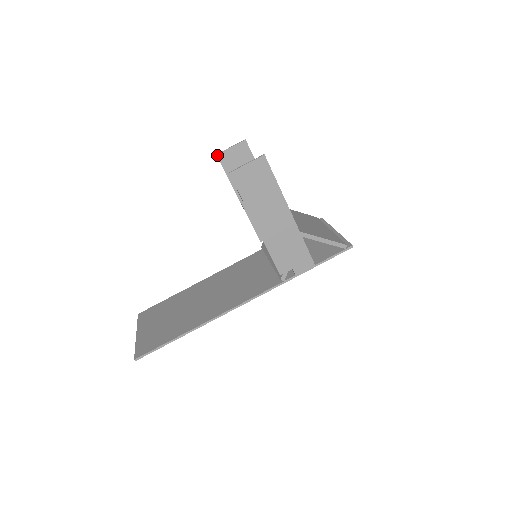
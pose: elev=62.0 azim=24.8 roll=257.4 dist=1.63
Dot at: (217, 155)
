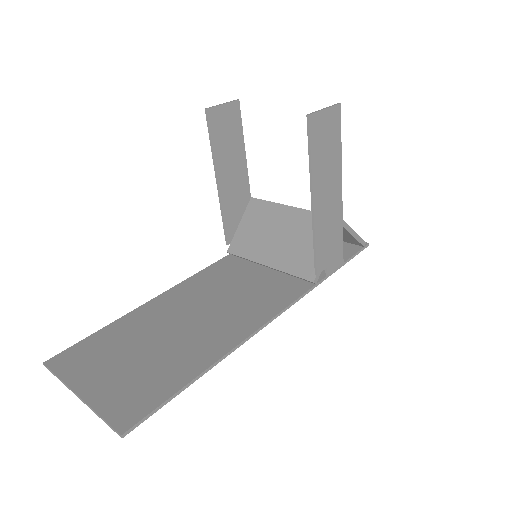
Dot at: (207, 109)
